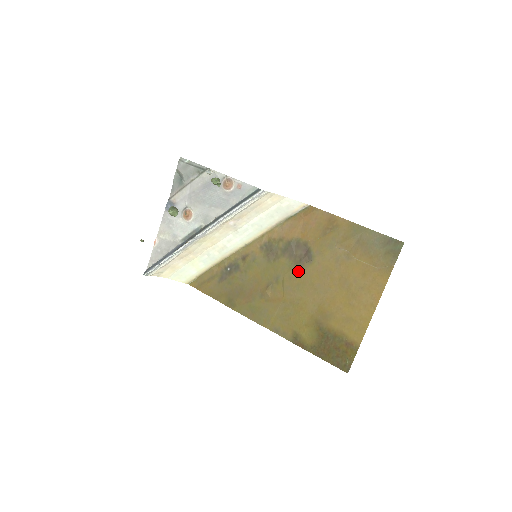
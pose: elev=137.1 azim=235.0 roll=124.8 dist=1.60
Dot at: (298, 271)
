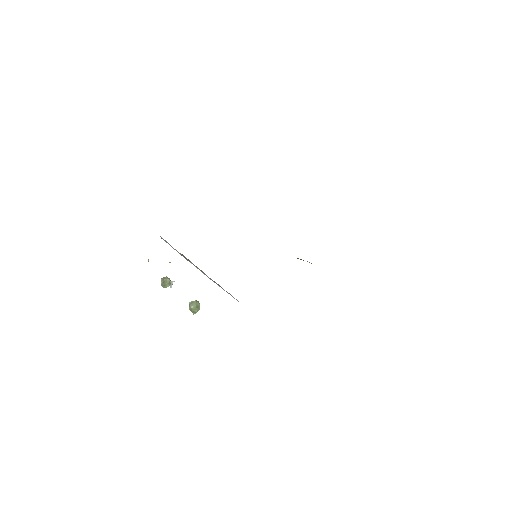
Dot at: occluded
